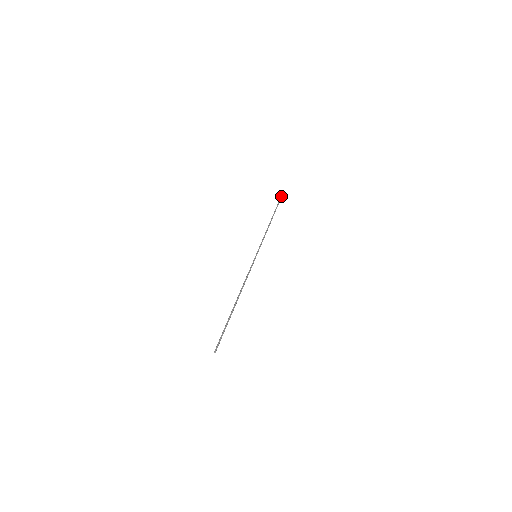
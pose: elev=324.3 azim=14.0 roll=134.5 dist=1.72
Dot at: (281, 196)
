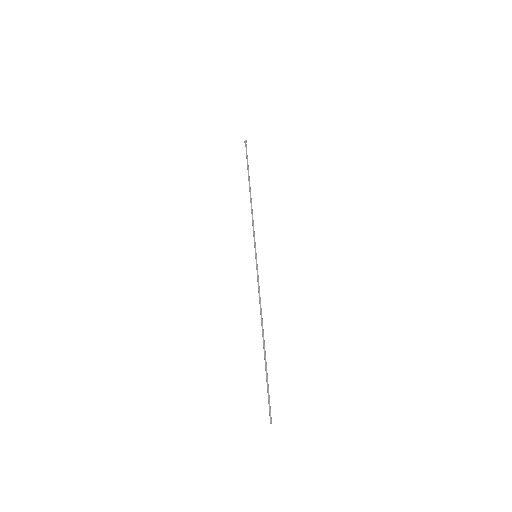
Dot at: (245, 140)
